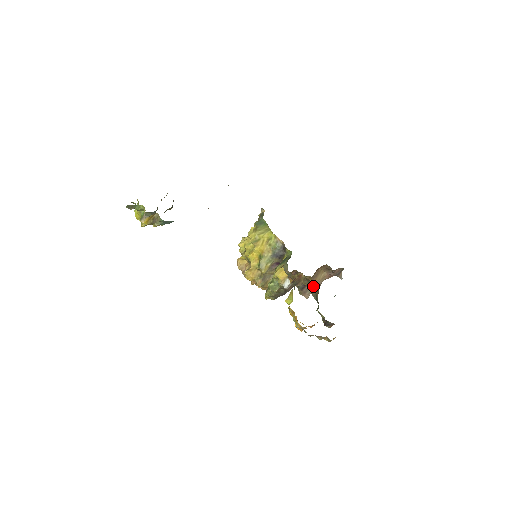
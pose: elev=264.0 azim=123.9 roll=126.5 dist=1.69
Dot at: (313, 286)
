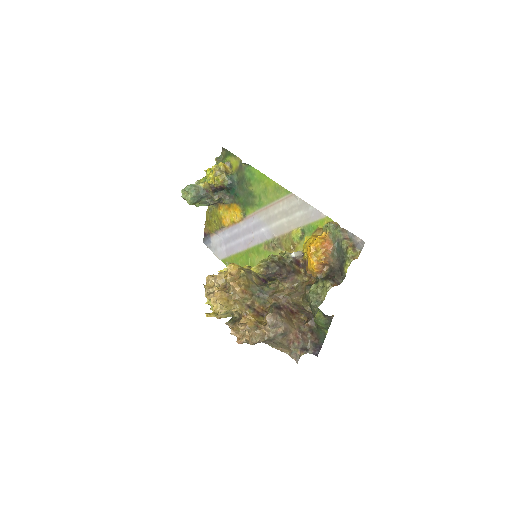
Dot at: (300, 295)
